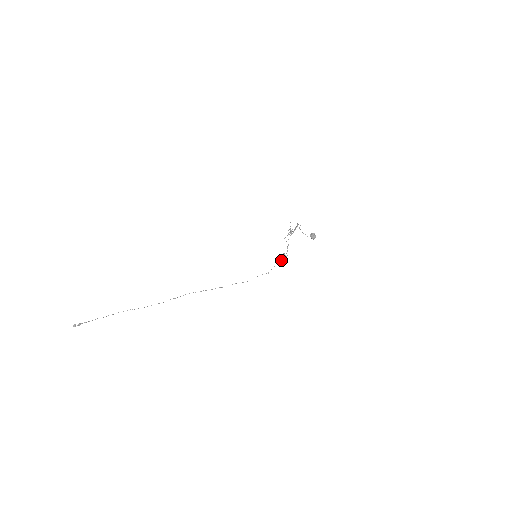
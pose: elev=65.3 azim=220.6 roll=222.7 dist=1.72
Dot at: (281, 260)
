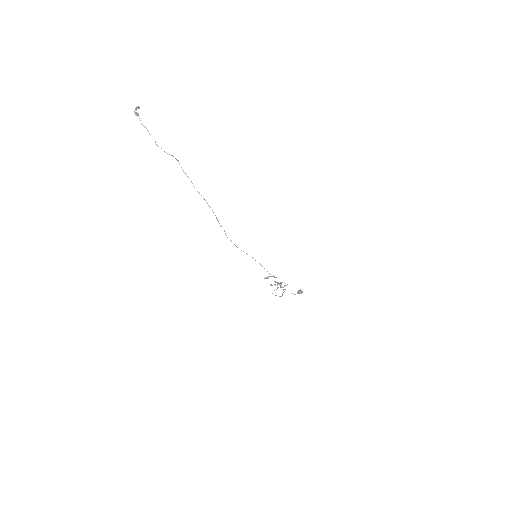
Dot at: occluded
